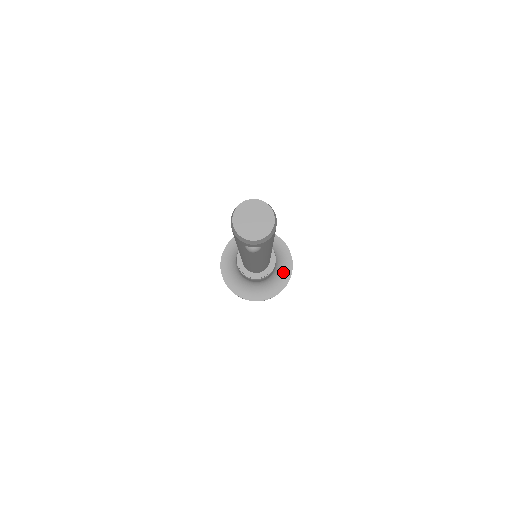
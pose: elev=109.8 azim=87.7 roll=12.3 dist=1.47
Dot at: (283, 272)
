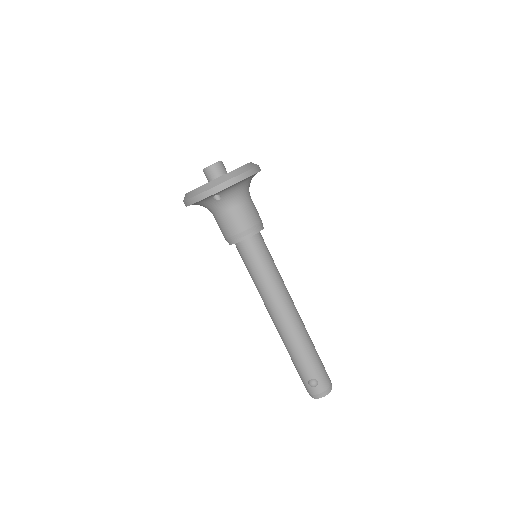
Dot at: occluded
